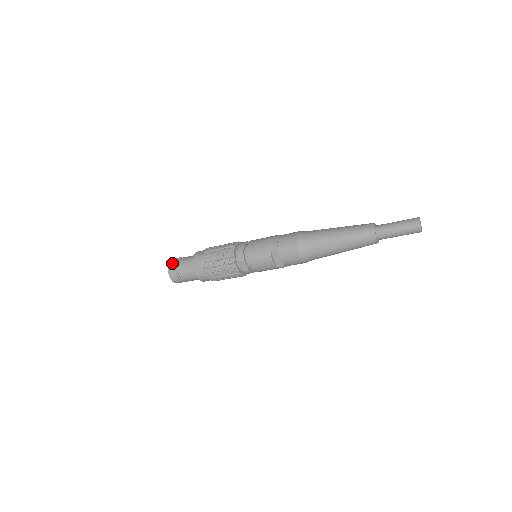
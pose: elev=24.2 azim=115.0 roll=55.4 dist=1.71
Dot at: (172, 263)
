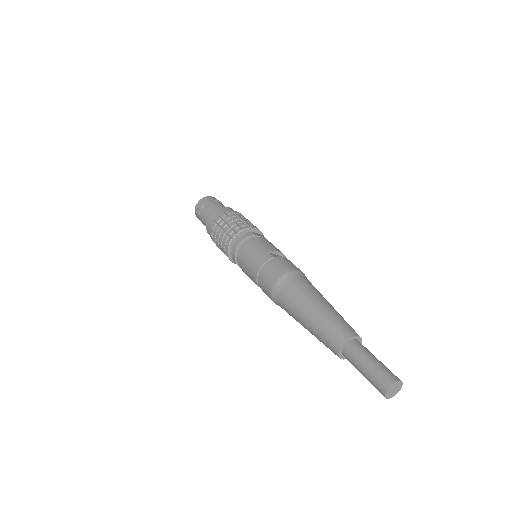
Dot at: (196, 212)
